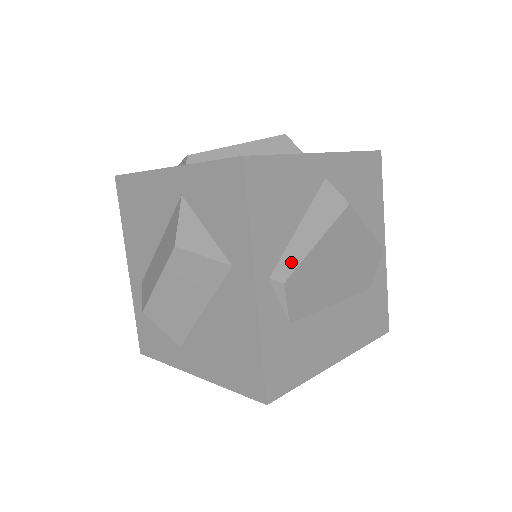
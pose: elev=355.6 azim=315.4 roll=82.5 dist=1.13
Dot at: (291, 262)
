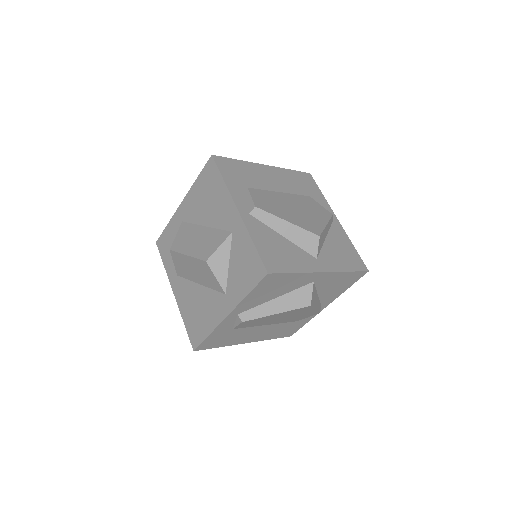
Dot at: (255, 314)
